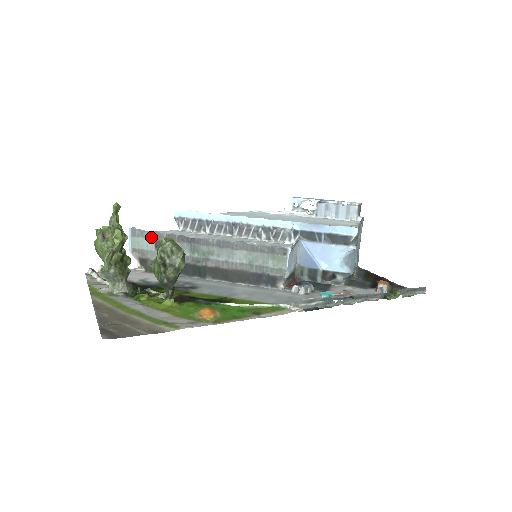
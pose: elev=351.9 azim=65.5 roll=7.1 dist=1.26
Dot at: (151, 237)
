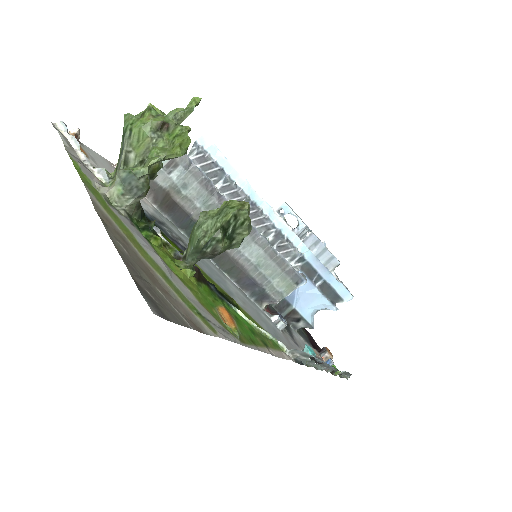
Dot at: occluded
